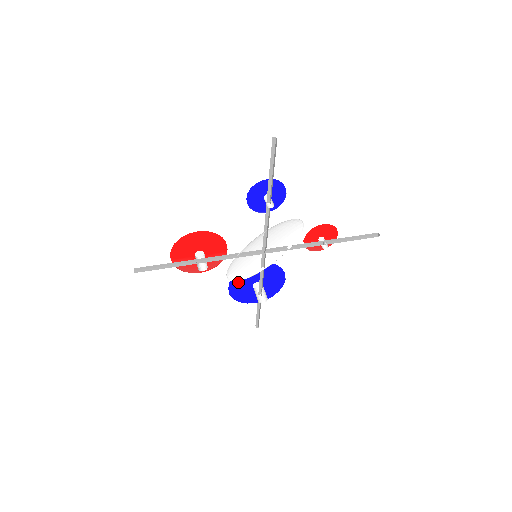
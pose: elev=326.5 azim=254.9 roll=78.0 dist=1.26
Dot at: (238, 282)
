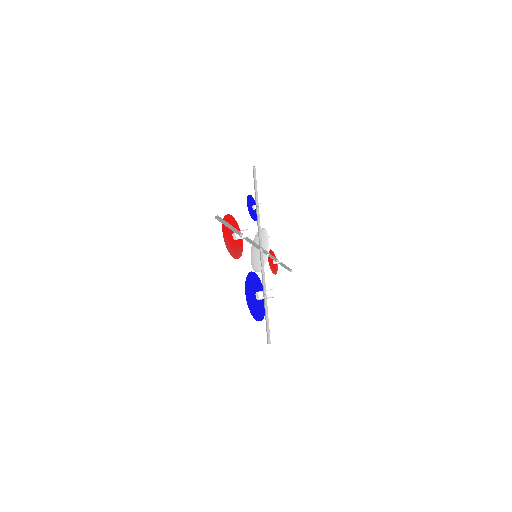
Dot at: (248, 288)
